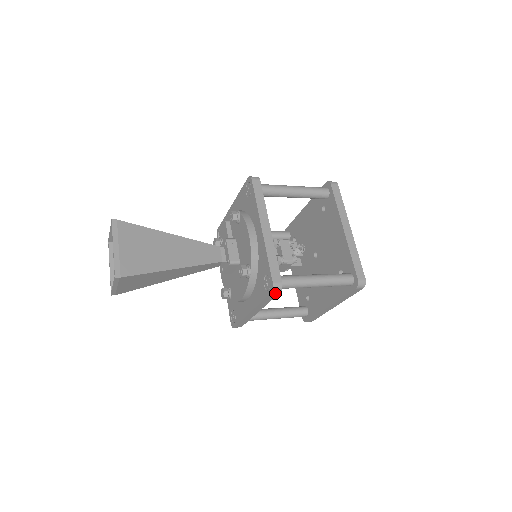
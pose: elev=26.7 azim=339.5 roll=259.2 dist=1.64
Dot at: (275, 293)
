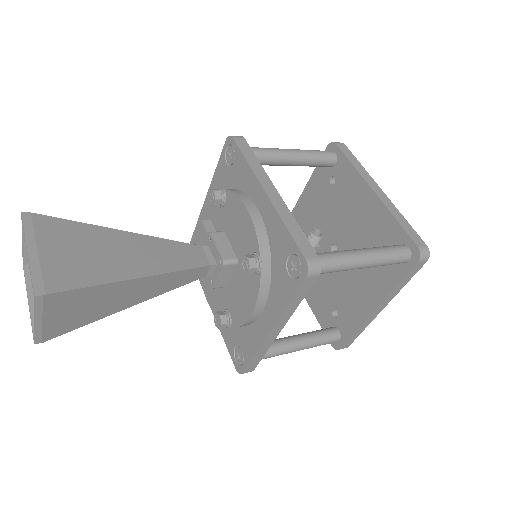
Dot at: (311, 278)
